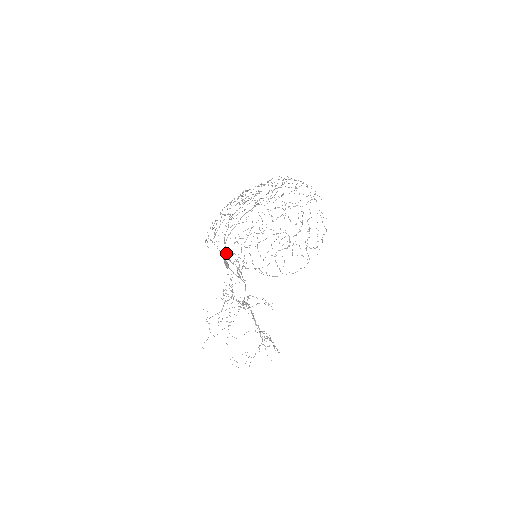
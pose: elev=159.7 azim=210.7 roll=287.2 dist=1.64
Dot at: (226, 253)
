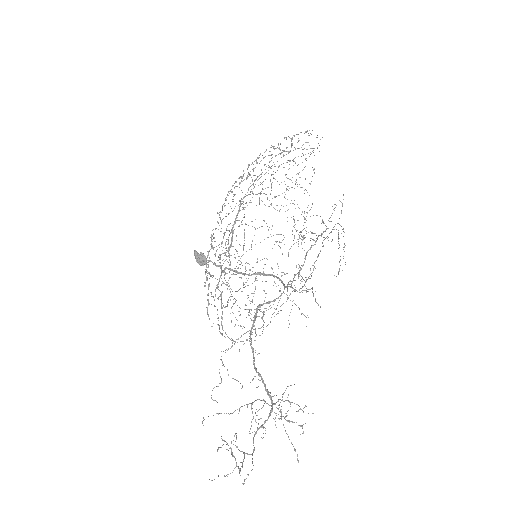
Dot at: (235, 221)
